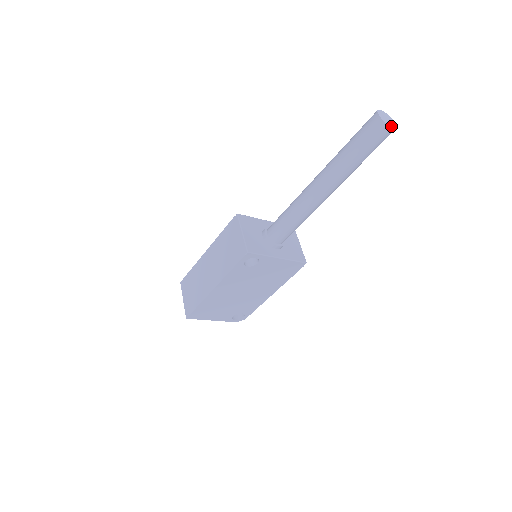
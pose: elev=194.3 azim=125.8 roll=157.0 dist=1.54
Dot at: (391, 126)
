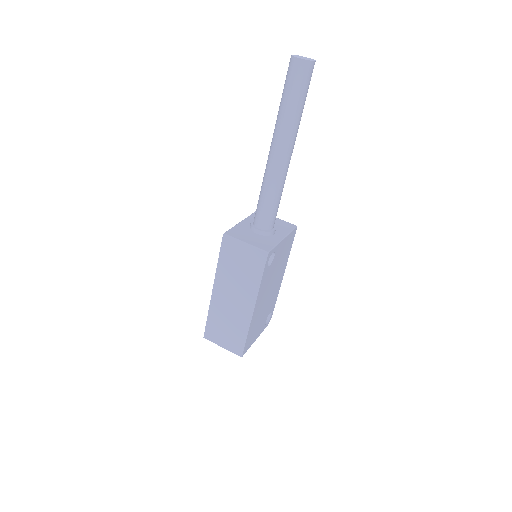
Dot at: (313, 61)
